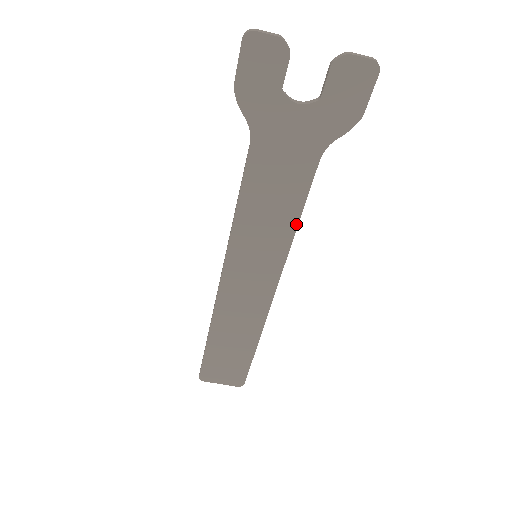
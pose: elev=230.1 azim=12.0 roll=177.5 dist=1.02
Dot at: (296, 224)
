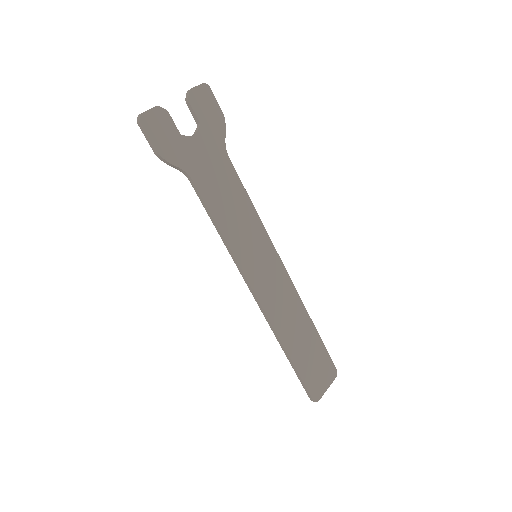
Dot at: (254, 209)
